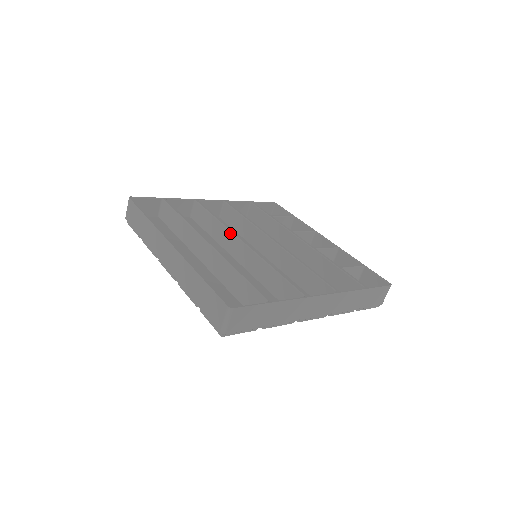
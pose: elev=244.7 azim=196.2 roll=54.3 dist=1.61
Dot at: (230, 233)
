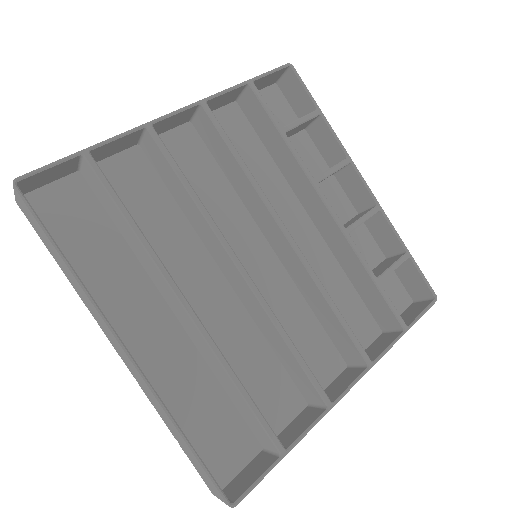
Dot at: (218, 242)
